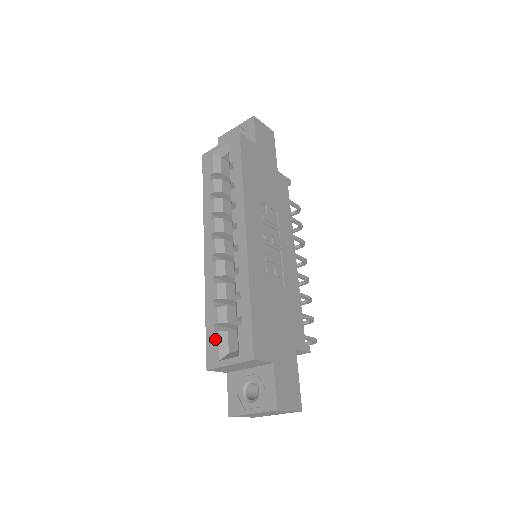
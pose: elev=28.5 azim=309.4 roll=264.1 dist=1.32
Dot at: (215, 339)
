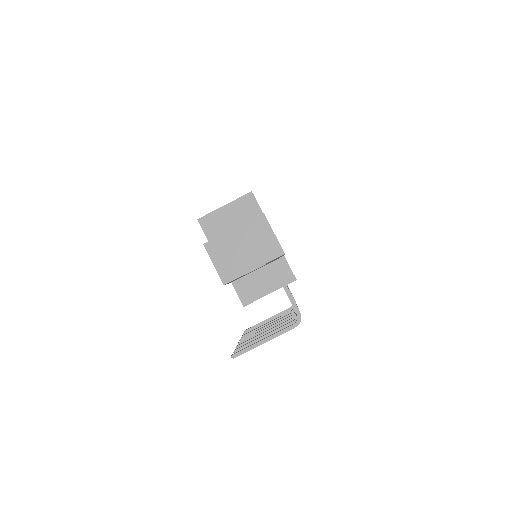
Dot at: occluded
